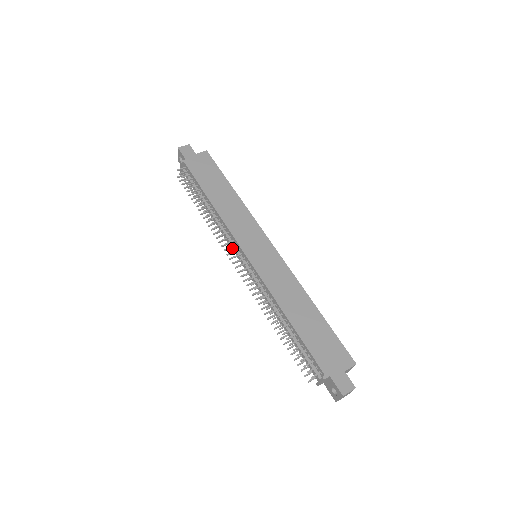
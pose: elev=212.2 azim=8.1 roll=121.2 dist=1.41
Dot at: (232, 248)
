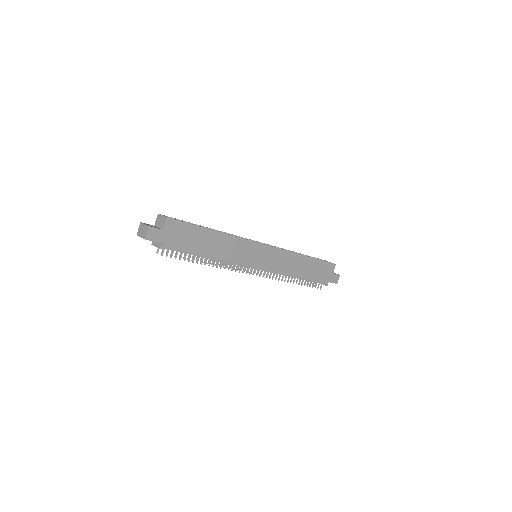
Dot at: occluded
